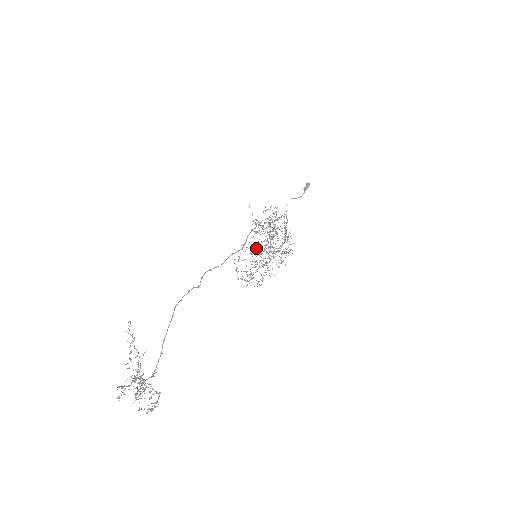
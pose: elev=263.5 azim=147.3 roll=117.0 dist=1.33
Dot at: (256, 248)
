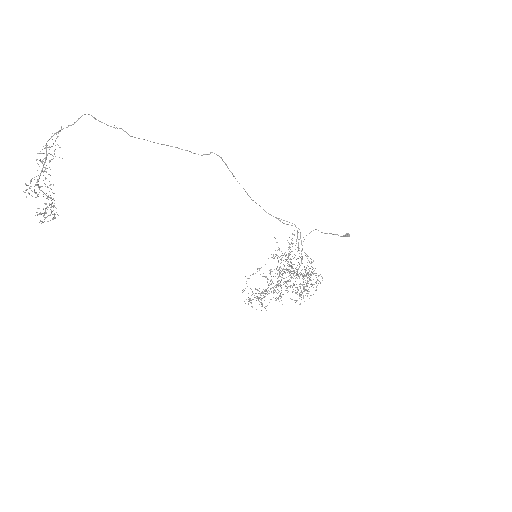
Dot at: (277, 281)
